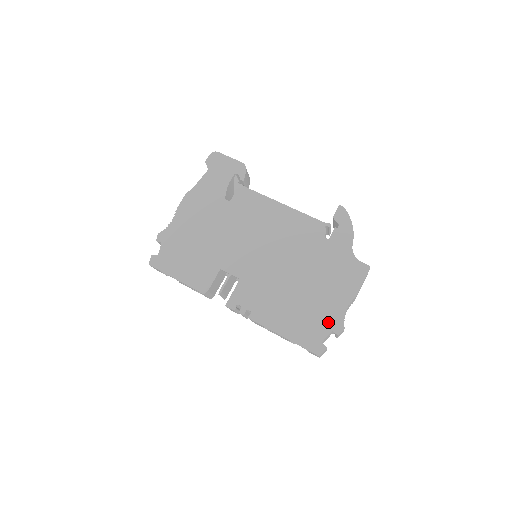
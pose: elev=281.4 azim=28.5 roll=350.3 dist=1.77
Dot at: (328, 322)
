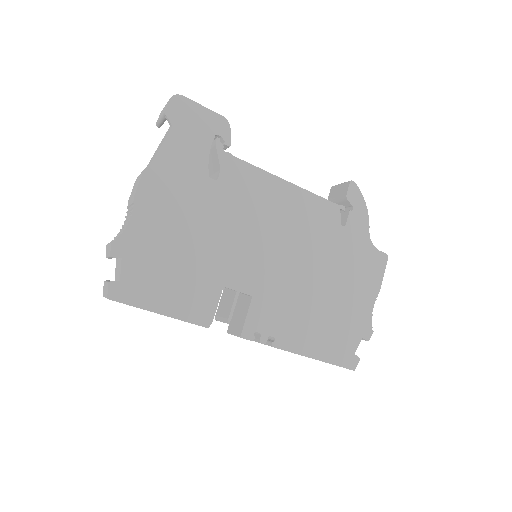
Dot at: (358, 329)
